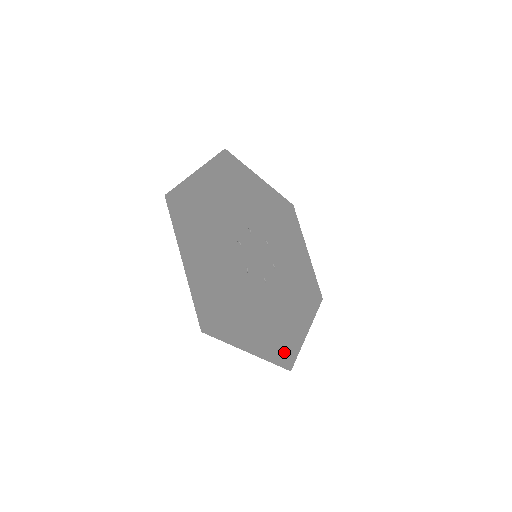
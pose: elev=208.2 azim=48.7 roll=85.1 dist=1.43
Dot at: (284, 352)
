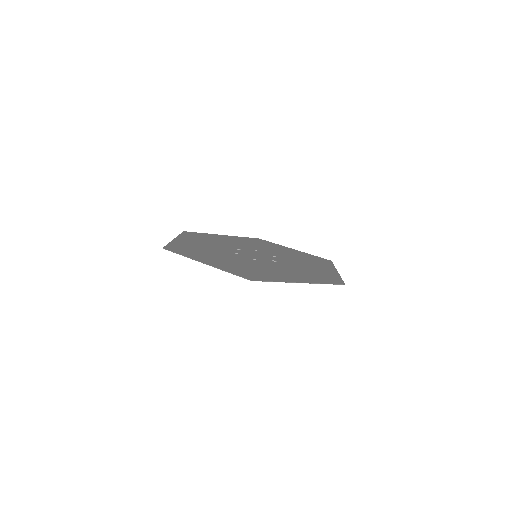
Dot at: (251, 275)
